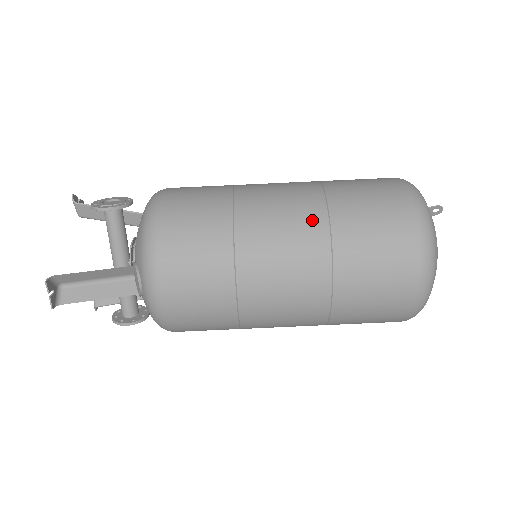
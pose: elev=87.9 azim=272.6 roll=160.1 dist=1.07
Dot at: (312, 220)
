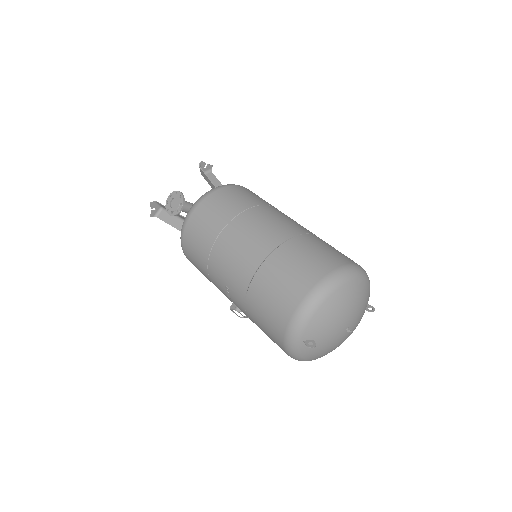
Dot at: occluded
